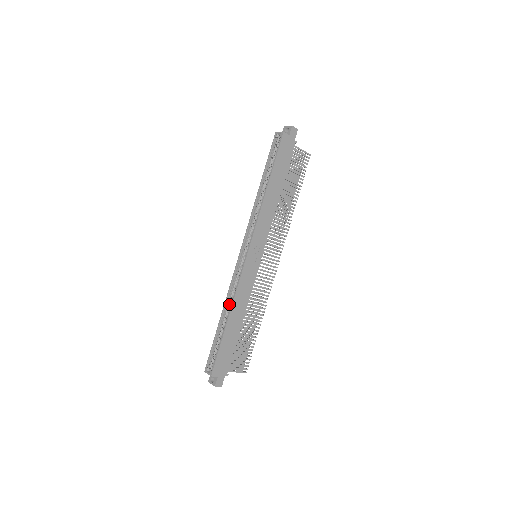
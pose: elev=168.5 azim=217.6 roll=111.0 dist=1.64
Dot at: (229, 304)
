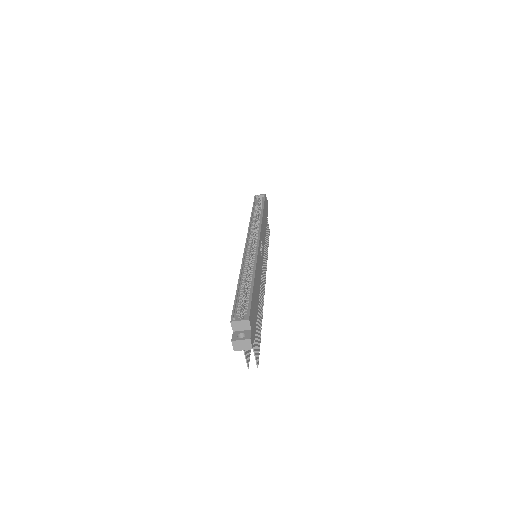
Dot at: (246, 271)
